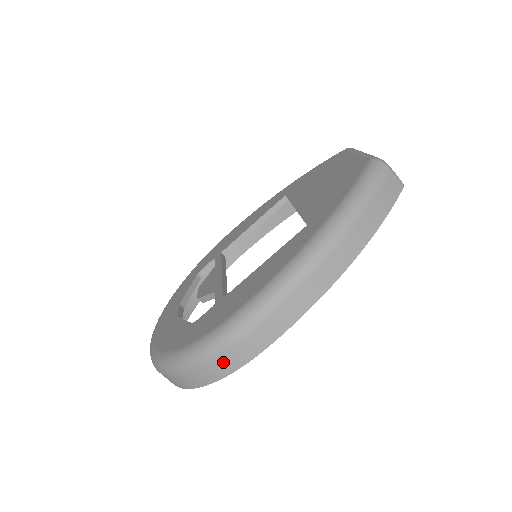
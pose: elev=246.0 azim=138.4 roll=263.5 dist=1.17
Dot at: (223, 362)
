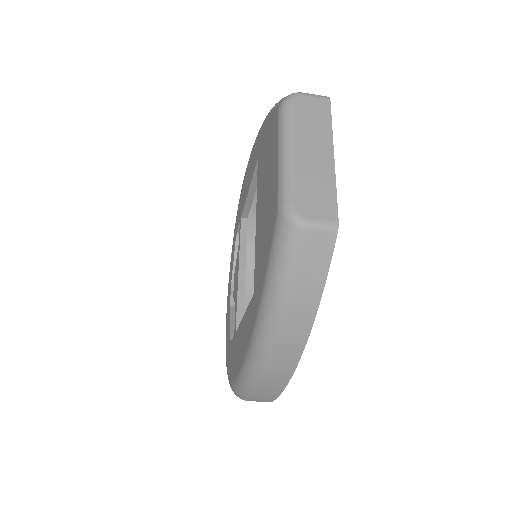
Dot at: occluded
